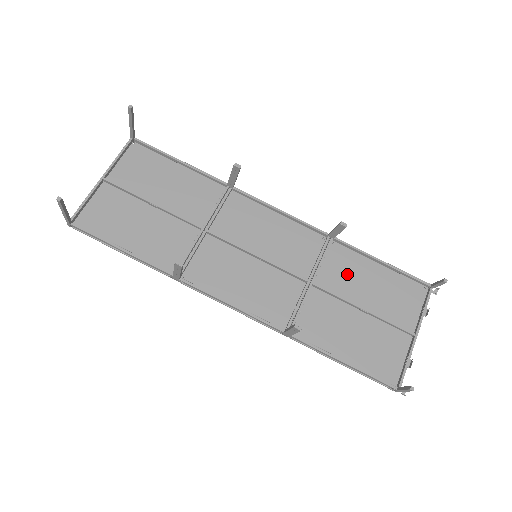
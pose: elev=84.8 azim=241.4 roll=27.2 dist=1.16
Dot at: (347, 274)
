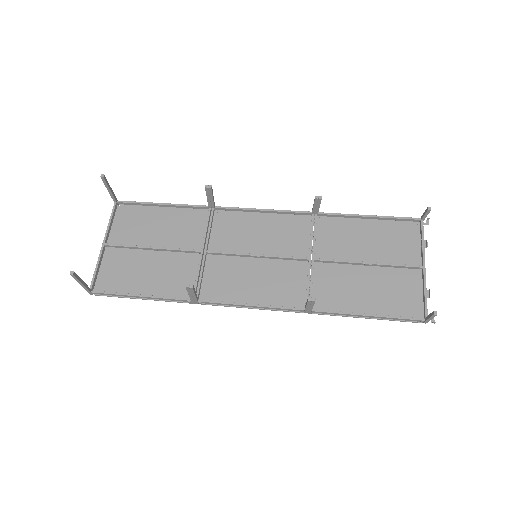
Dot at: (342, 239)
